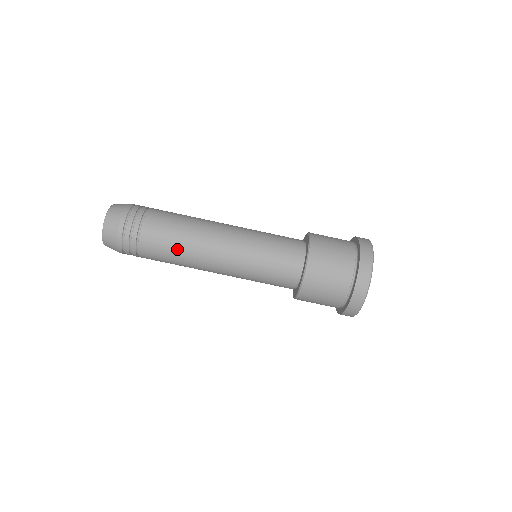
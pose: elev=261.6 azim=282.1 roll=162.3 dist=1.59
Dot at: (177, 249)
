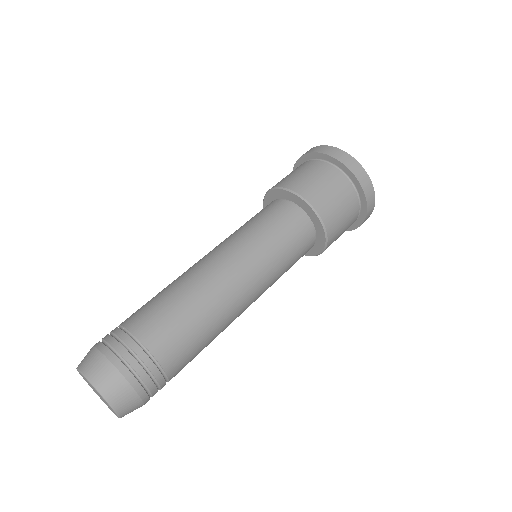
Dot at: (174, 295)
